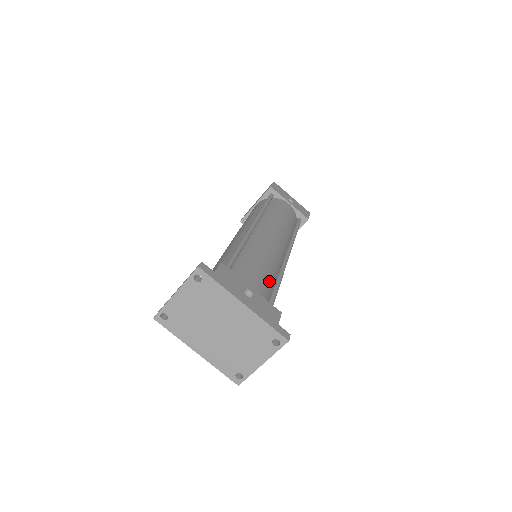
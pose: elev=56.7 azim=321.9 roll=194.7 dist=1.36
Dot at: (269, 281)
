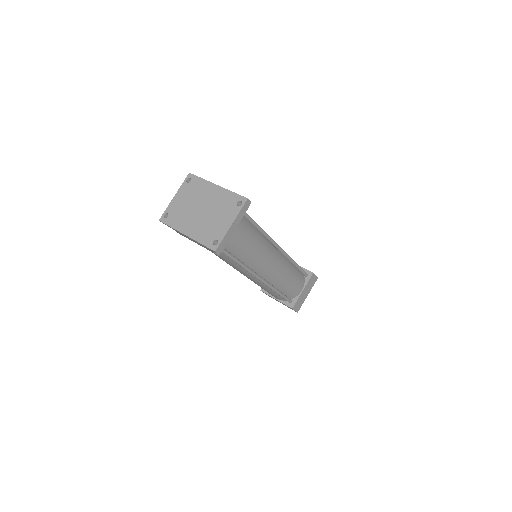
Dot at: occluded
